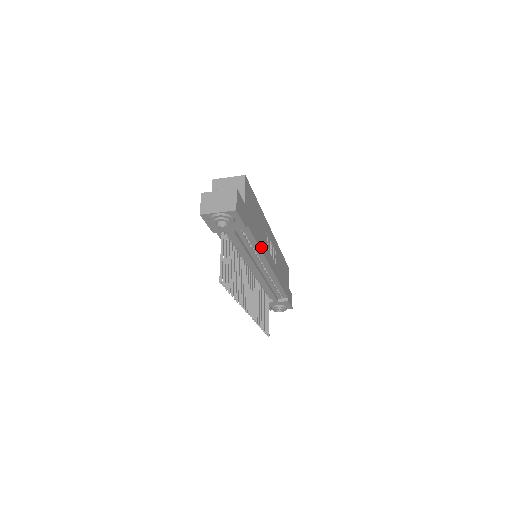
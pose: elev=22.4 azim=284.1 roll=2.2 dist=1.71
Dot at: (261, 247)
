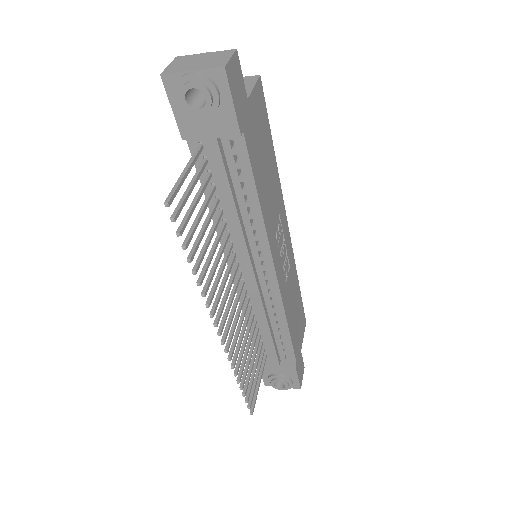
Dot at: (264, 214)
